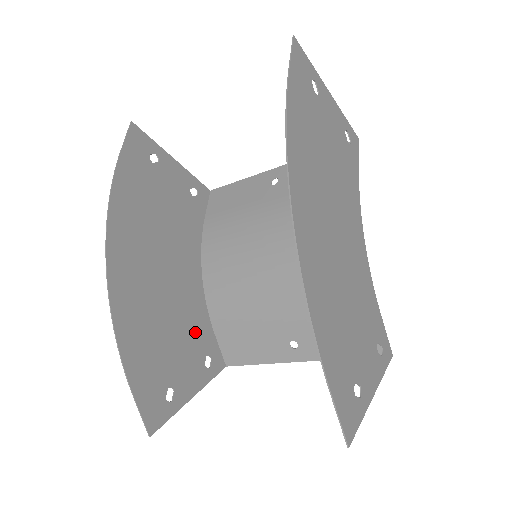
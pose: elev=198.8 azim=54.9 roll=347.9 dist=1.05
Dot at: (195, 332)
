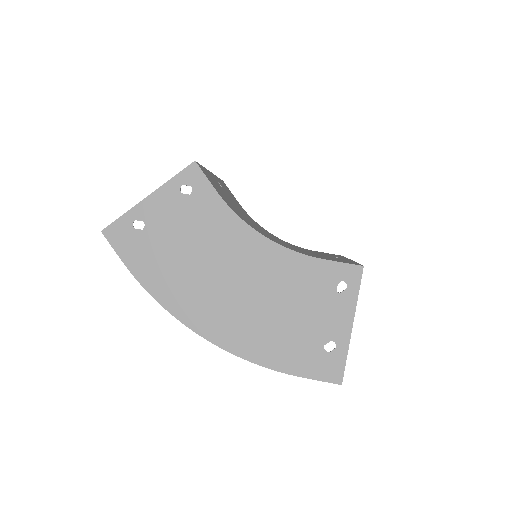
Dot at: occluded
